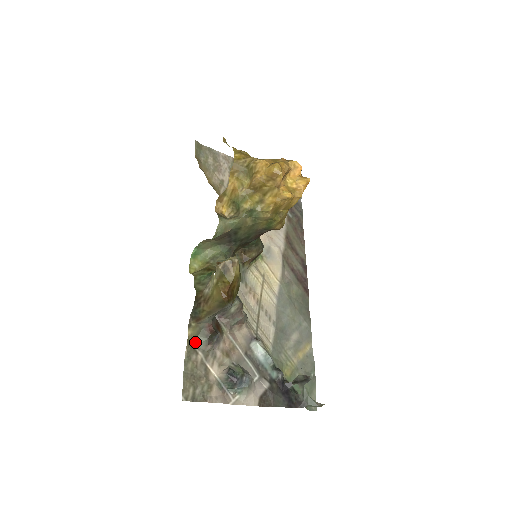
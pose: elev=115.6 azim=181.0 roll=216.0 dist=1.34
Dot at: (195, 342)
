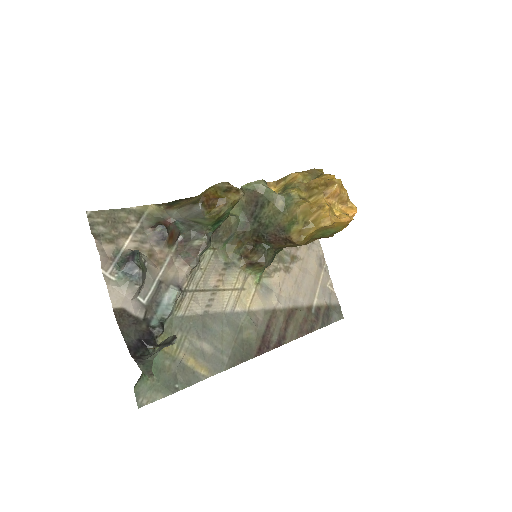
Dot at: (147, 217)
